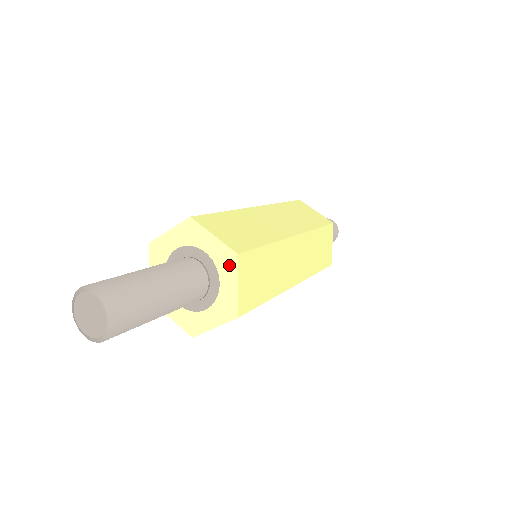
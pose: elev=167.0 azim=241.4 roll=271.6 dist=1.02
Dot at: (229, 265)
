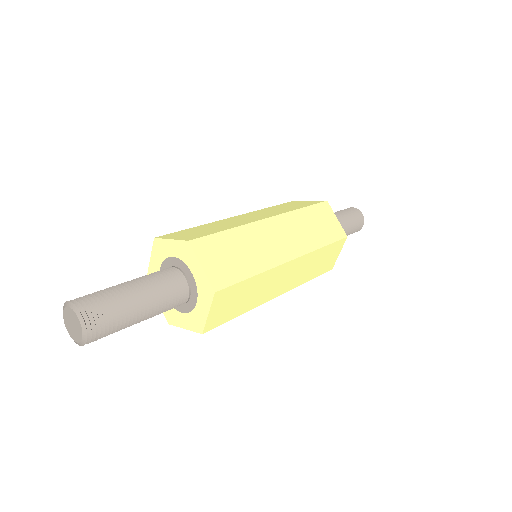
Dot at: (189, 254)
